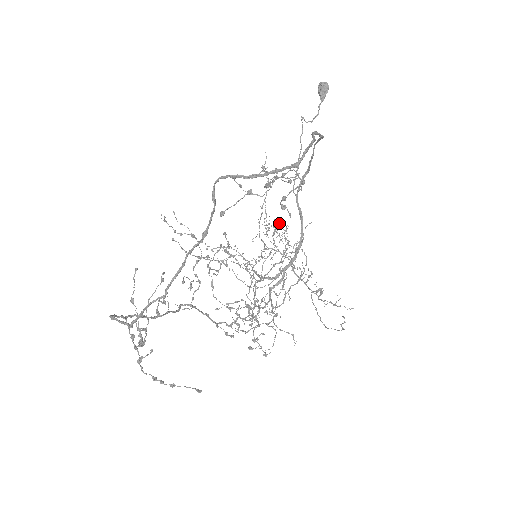
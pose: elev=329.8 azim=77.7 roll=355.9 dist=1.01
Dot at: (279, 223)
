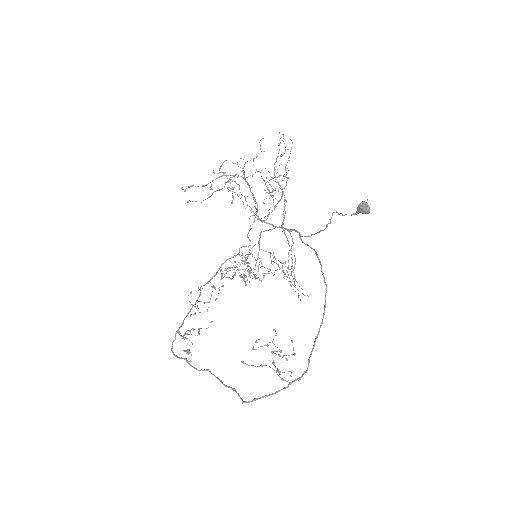
Dot at: (284, 153)
